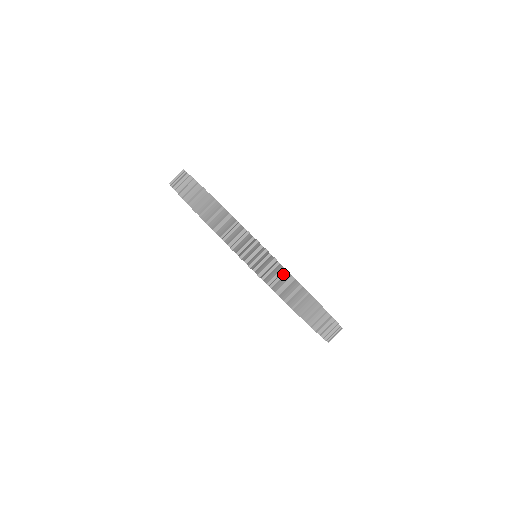
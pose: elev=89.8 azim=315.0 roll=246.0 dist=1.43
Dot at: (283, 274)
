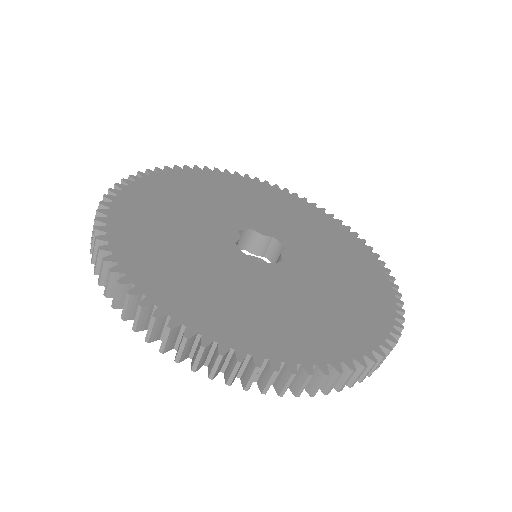
Dot at: occluded
